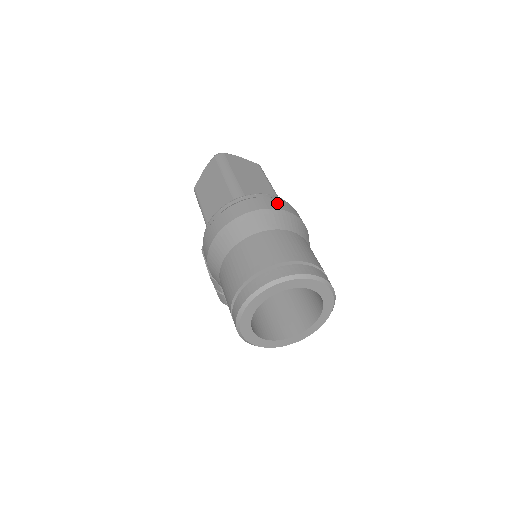
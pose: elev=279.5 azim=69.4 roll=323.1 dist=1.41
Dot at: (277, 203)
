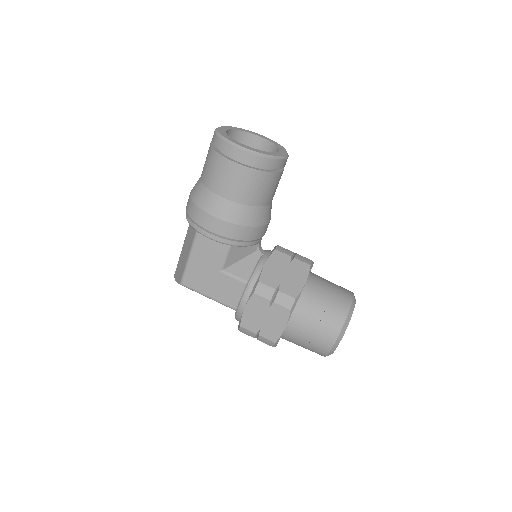
Dot at: occluded
